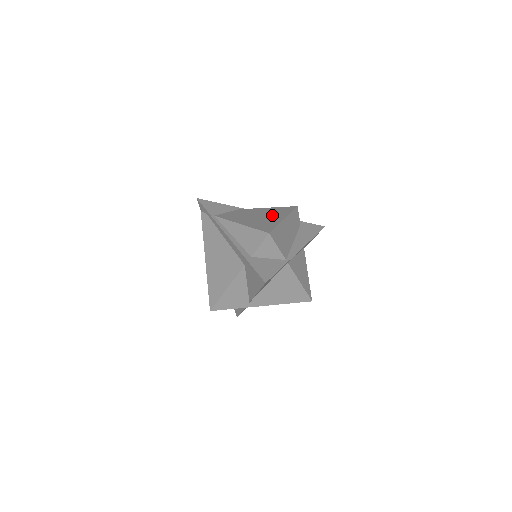
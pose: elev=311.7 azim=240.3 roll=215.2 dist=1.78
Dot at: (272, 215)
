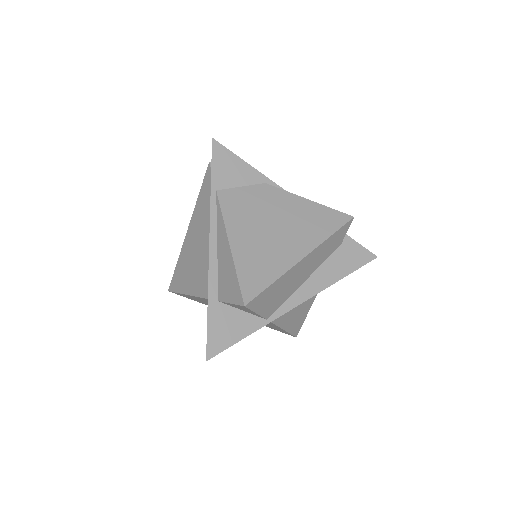
Dot at: (294, 235)
